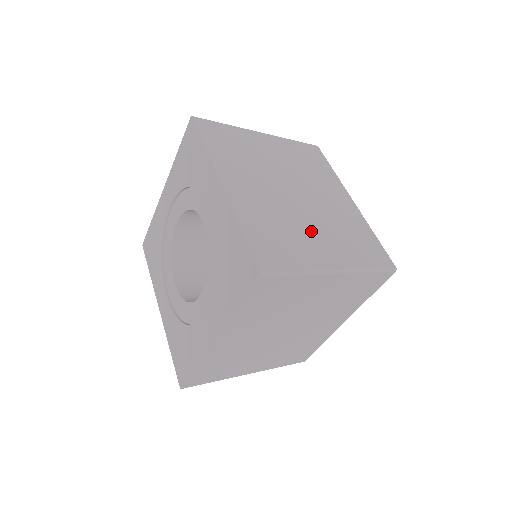
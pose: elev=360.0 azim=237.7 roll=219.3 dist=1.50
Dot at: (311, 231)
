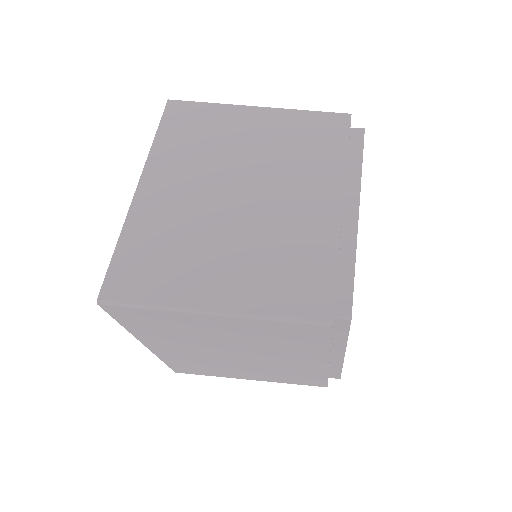
Dot at: (216, 252)
